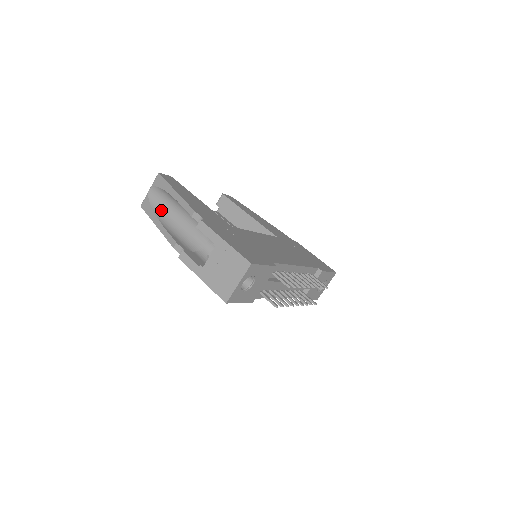
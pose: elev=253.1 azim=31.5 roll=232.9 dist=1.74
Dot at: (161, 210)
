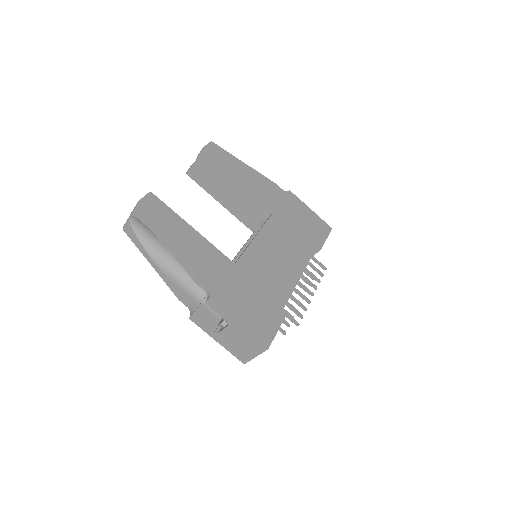
Dot at: (151, 244)
